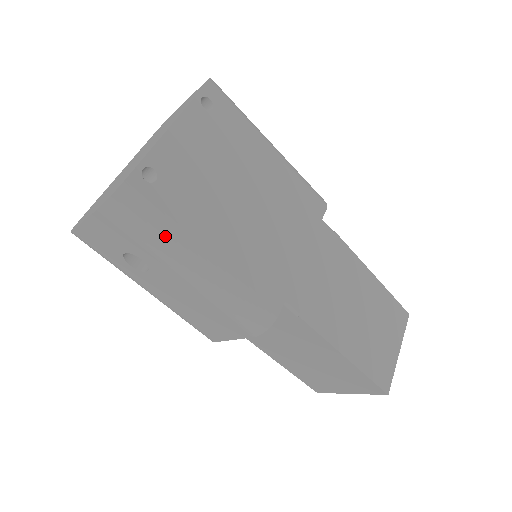
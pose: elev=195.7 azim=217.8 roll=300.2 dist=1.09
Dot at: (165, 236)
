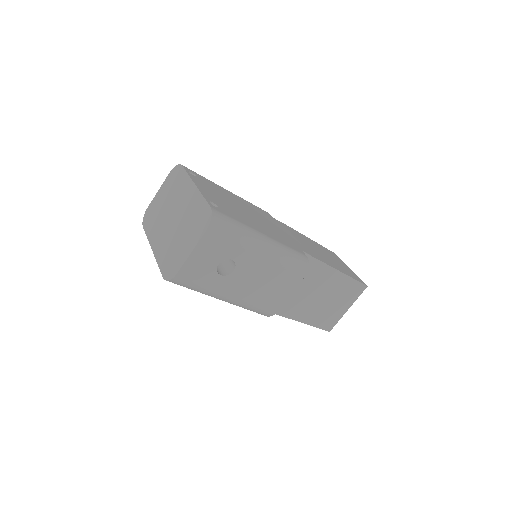
Dot at: (243, 230)
